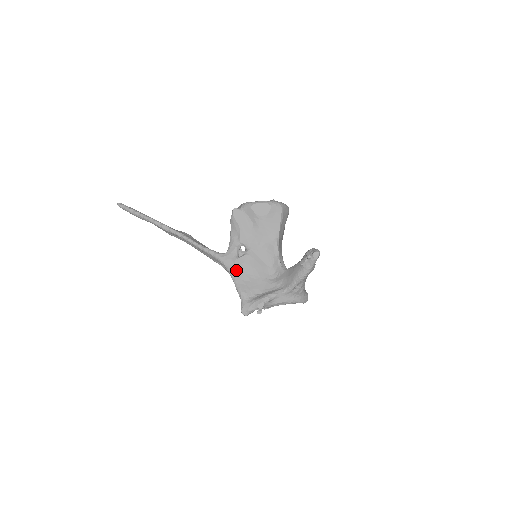
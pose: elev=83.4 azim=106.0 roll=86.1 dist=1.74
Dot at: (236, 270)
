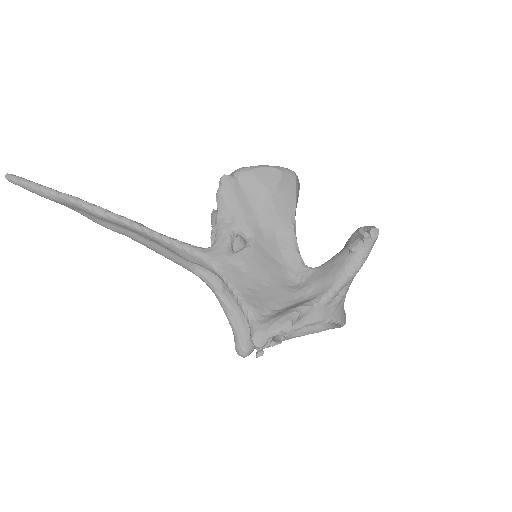
Dot at: (234, 272)
